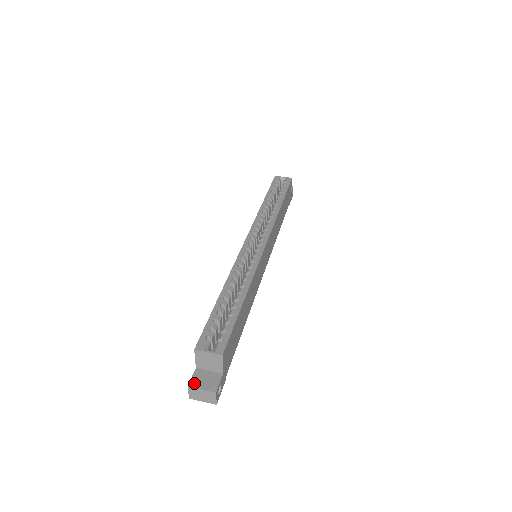
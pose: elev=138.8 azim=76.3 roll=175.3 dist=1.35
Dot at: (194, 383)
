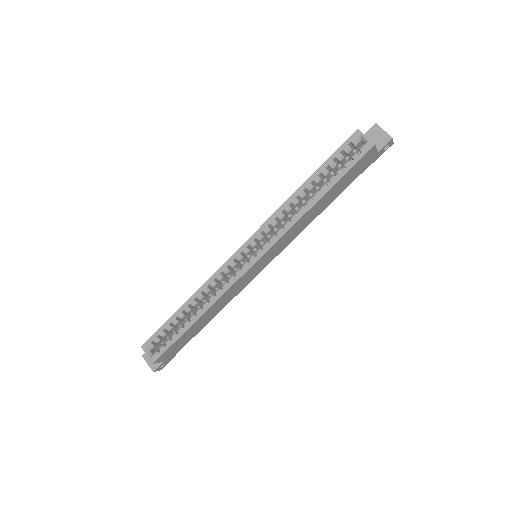
Dot at: (146, 356)
